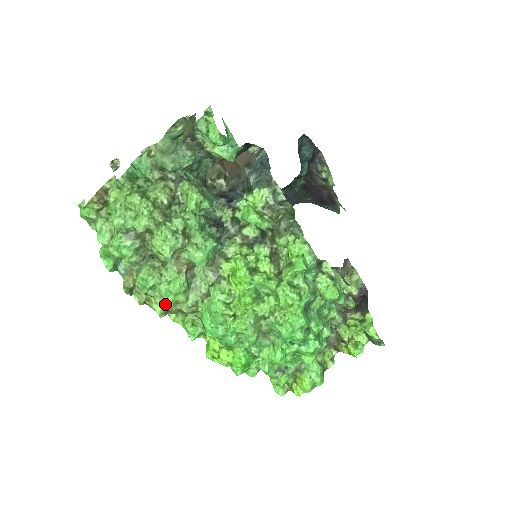
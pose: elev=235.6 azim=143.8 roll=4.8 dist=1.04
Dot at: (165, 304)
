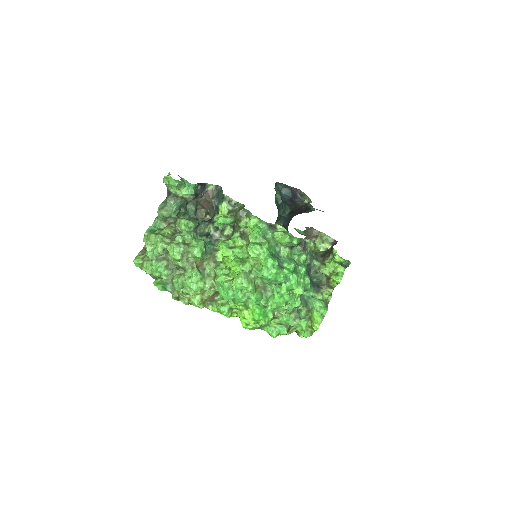
Dot at: (197, 295)
